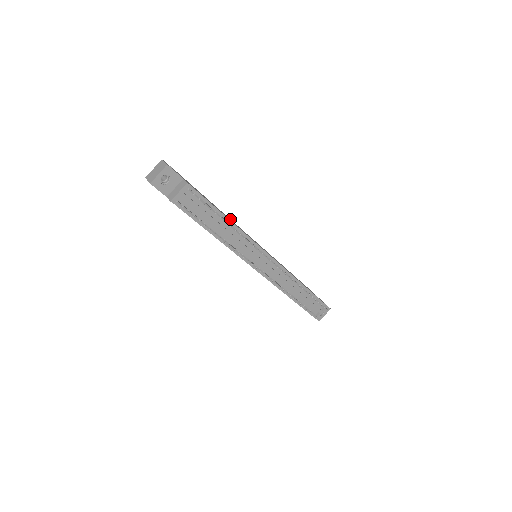
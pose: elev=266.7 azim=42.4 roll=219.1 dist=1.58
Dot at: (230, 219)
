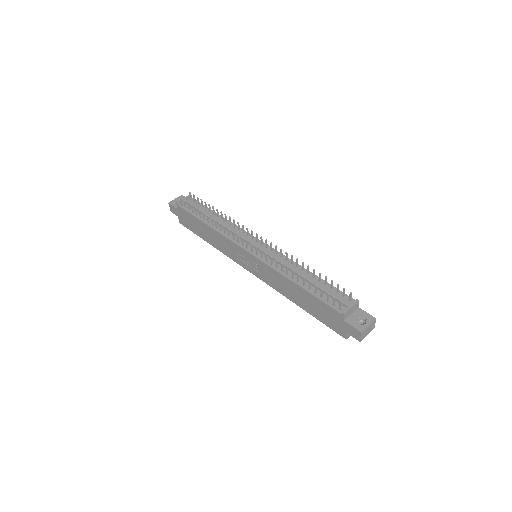
Dot at: occluded
